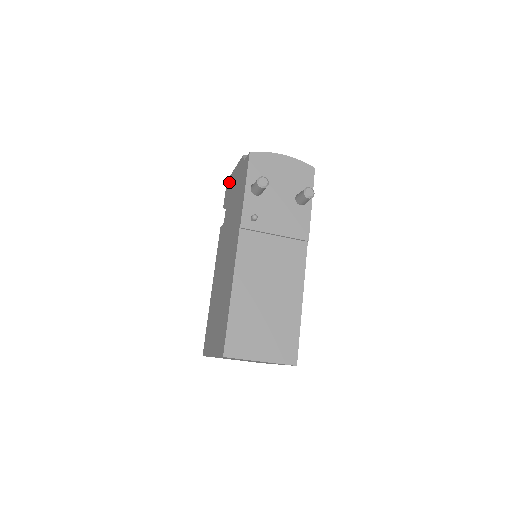
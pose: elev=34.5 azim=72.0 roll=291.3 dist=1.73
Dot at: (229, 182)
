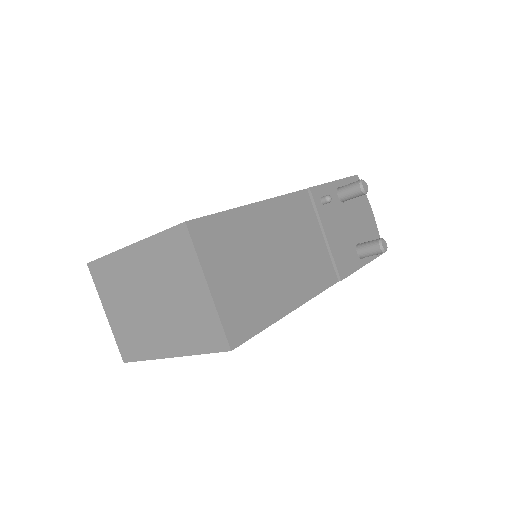
Dot at: occluded
